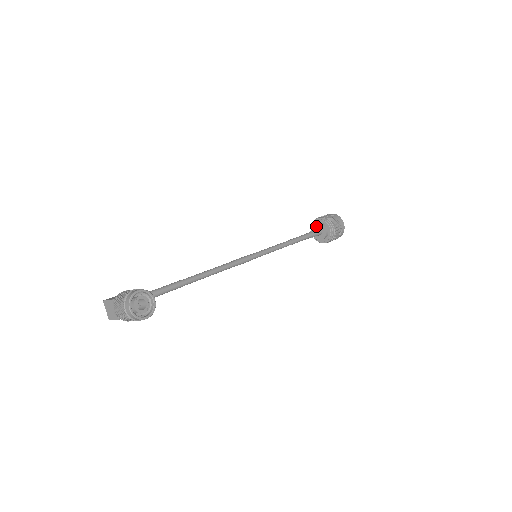
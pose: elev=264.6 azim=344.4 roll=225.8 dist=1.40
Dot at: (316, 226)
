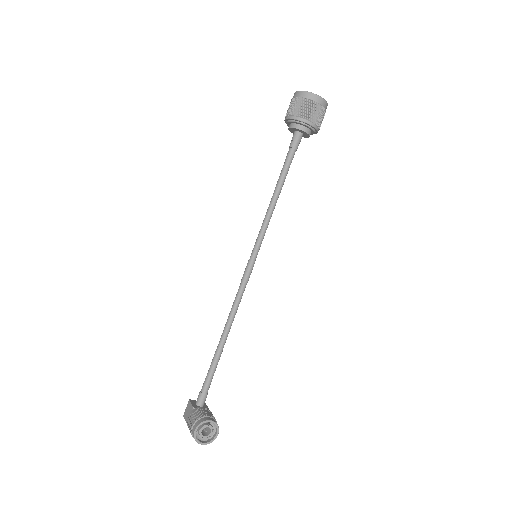
Dot at: (291, 130)
